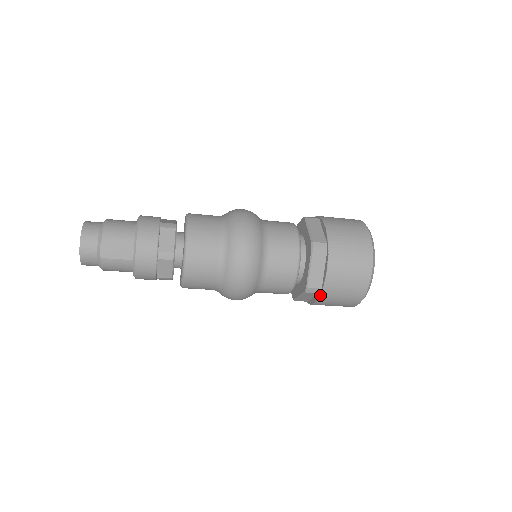
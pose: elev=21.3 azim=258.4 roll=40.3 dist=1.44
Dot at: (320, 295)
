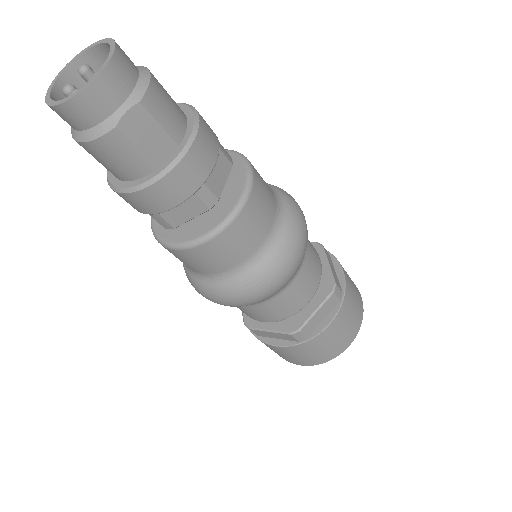
Dot at: (299, 344)
